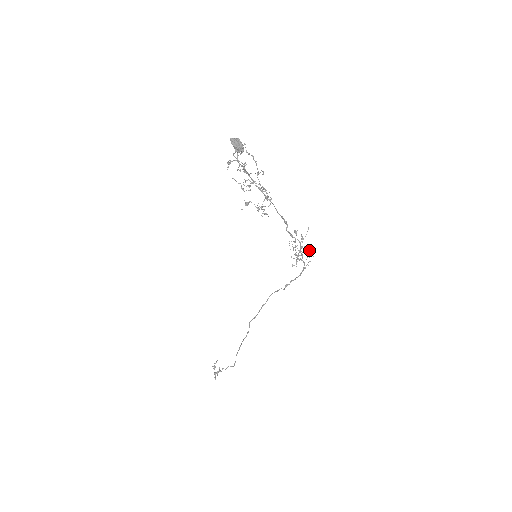
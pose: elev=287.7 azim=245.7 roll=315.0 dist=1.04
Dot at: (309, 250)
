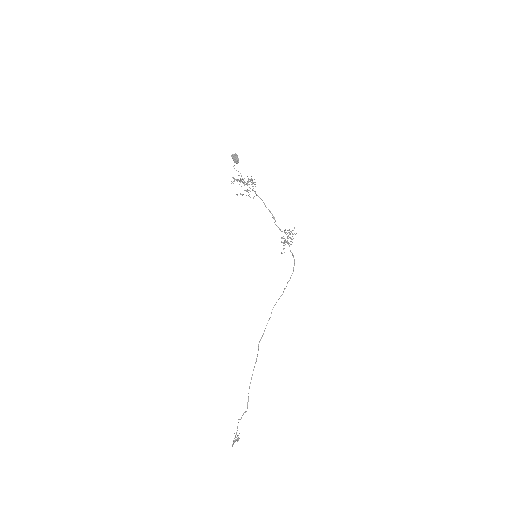
Dot at: occluded
